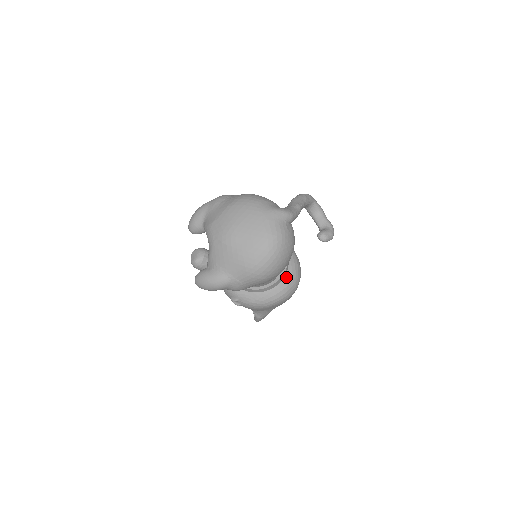
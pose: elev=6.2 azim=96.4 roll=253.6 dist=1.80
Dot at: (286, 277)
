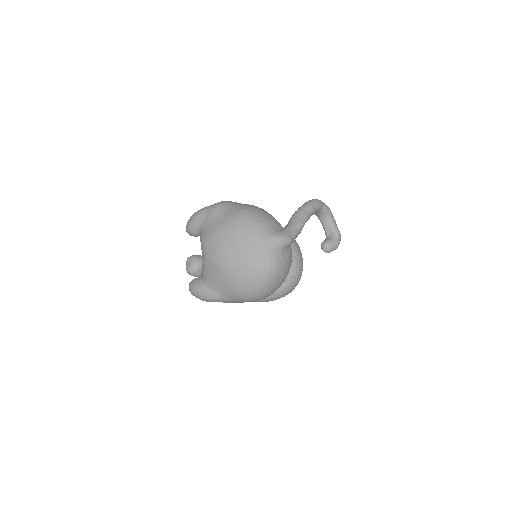
Dot at: (285, 279)
